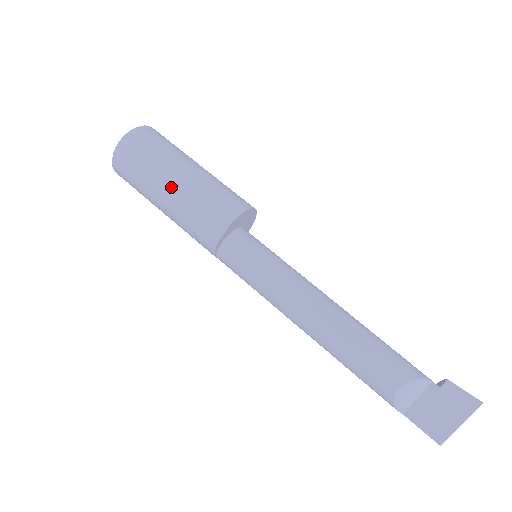
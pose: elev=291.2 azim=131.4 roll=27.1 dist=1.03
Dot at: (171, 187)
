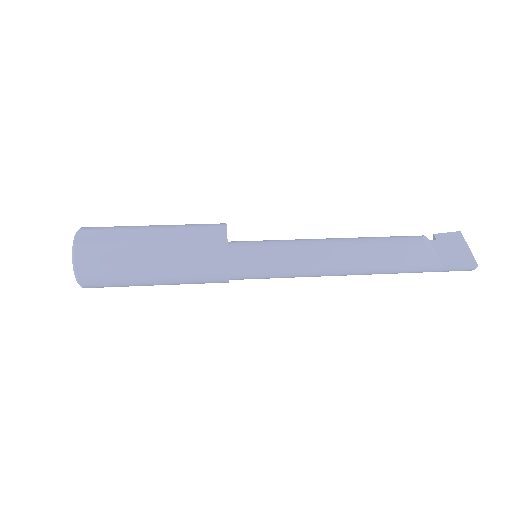
Dot at: (154, 235)
